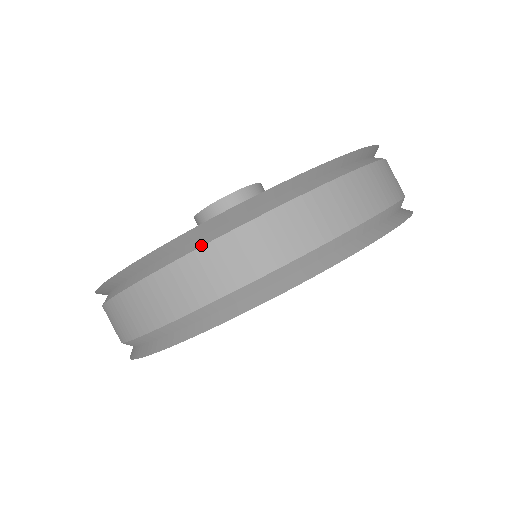
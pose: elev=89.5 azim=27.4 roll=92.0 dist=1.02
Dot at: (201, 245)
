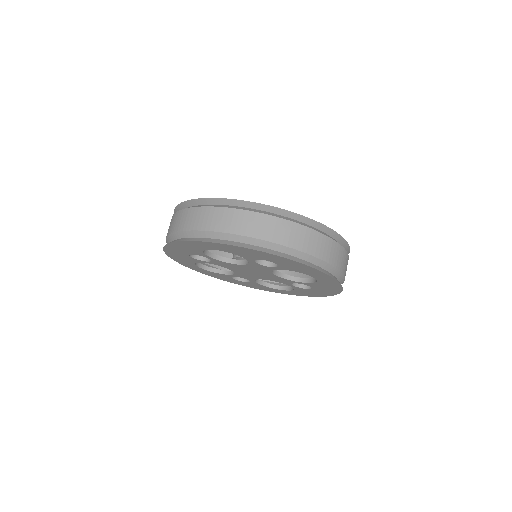
Dot at: (195, 206)
